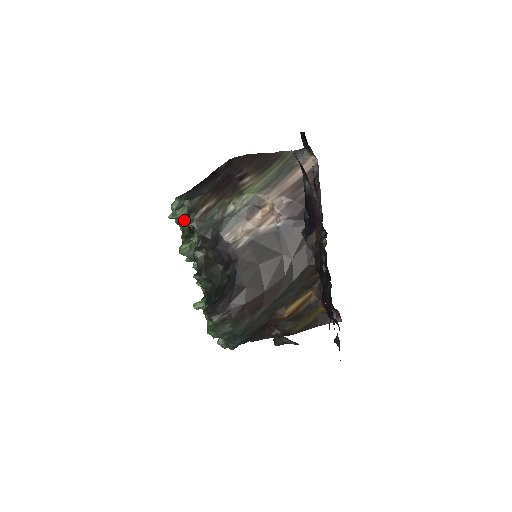
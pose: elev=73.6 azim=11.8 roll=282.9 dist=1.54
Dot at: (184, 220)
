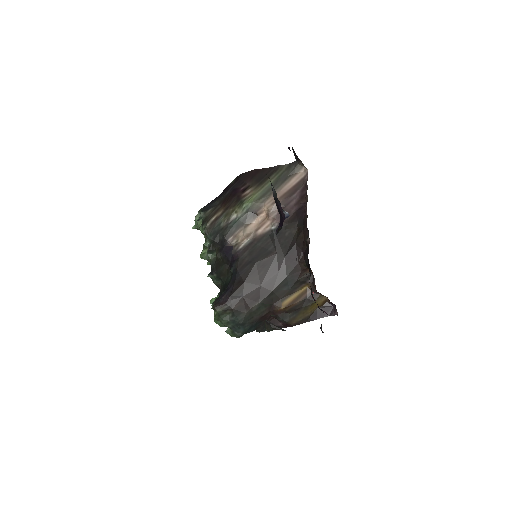
Dot at: (199, 228)
